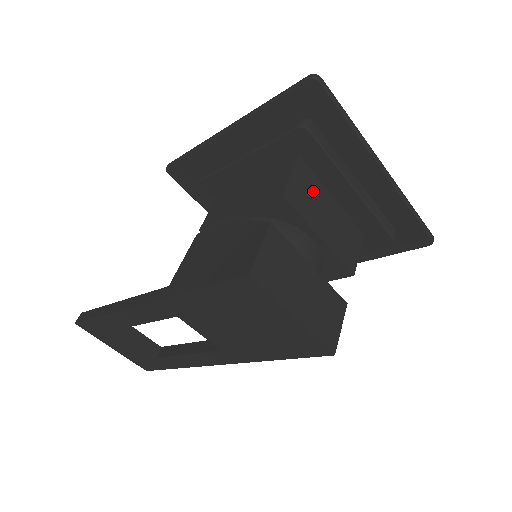
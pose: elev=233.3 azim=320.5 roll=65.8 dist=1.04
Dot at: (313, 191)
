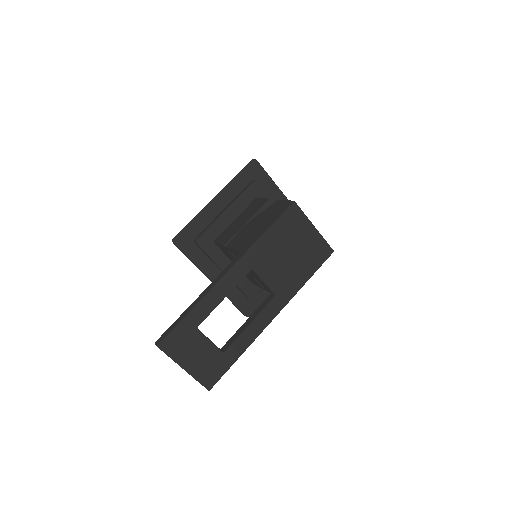
Dot at: occluded
